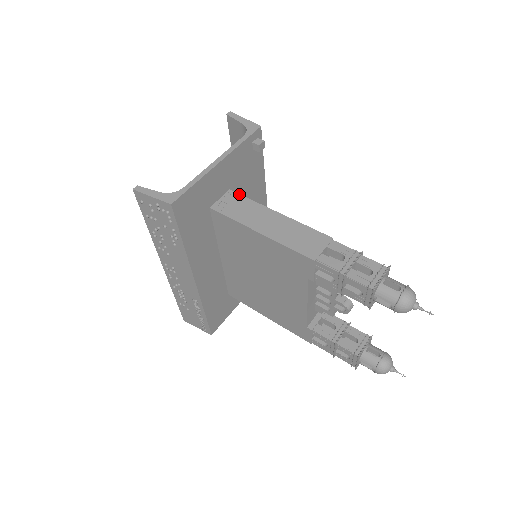
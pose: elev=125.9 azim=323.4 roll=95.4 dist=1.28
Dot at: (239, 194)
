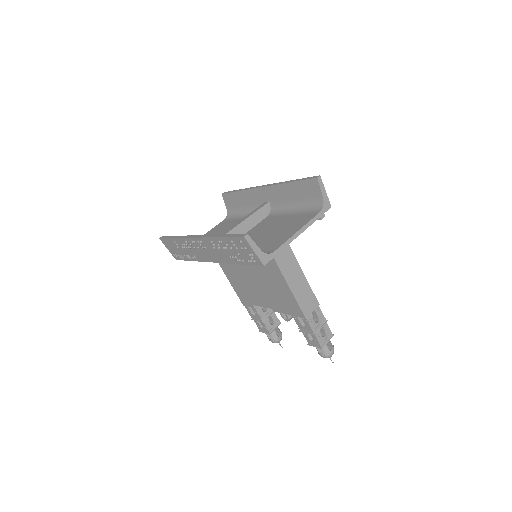
Dot at: occluded
